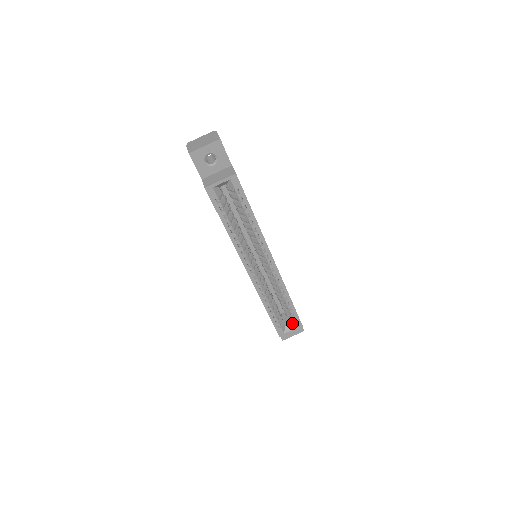
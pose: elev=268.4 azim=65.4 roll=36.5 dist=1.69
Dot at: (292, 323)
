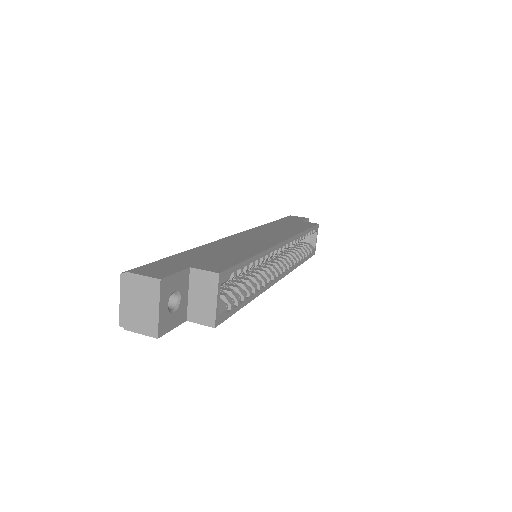
Dot at: (312, 235)
